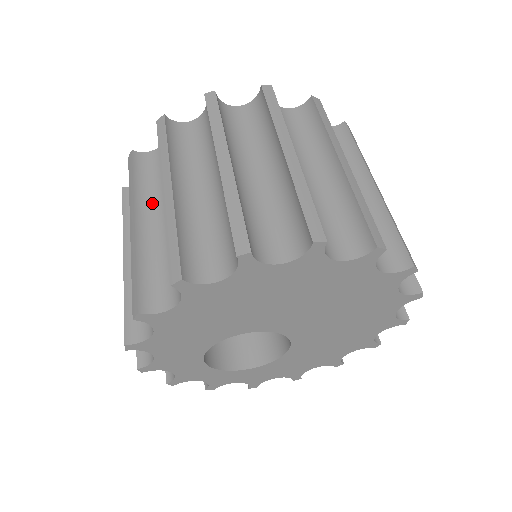
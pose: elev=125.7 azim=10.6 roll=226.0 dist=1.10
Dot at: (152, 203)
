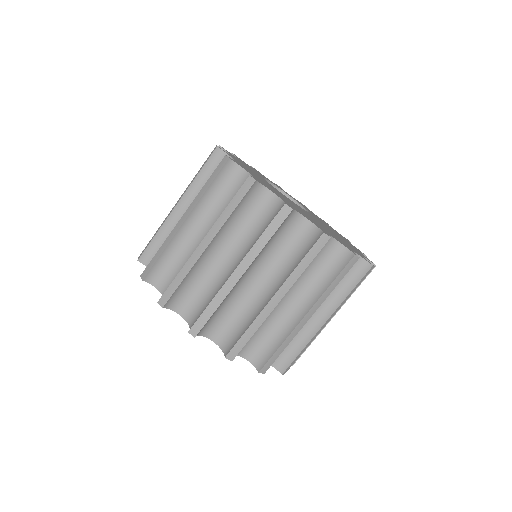
Dot at: occluded
